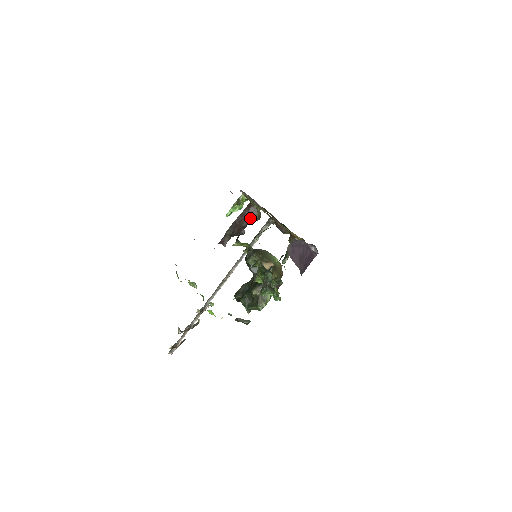
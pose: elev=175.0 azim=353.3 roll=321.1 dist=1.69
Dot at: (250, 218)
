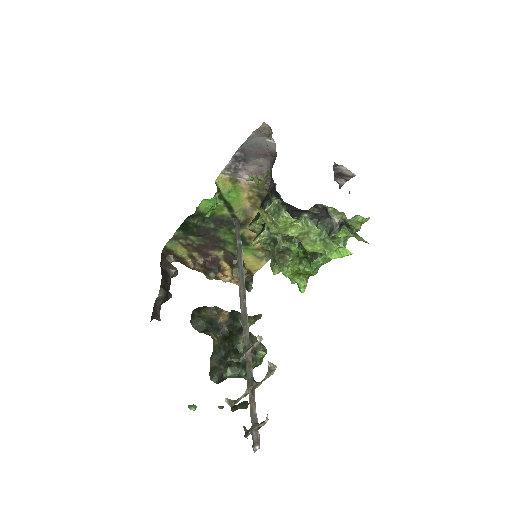
Dot at: (168, 275)
